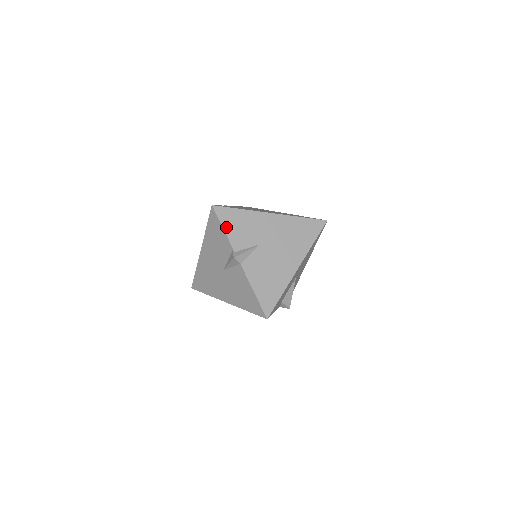
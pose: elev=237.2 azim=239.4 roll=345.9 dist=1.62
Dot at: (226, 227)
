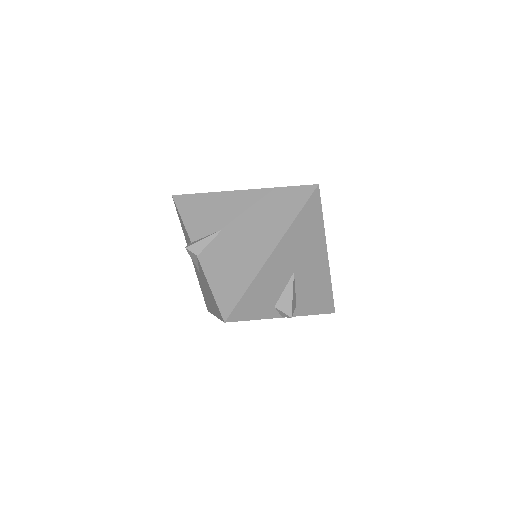
Dot at: (185, 216)
